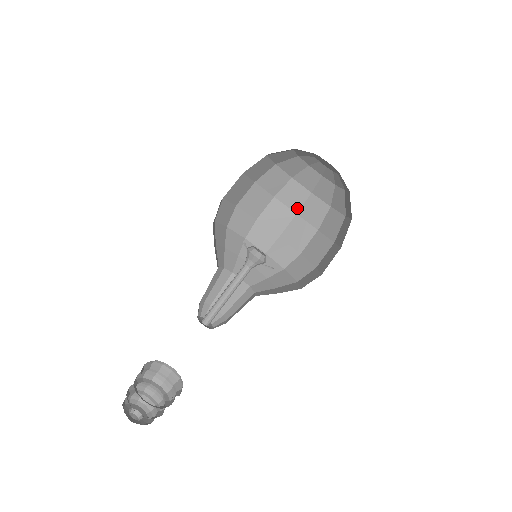
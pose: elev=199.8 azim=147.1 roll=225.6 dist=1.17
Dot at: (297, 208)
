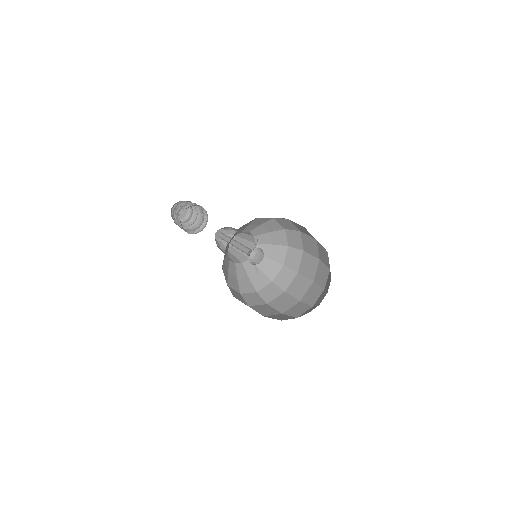
Dot at: (317, 241)
